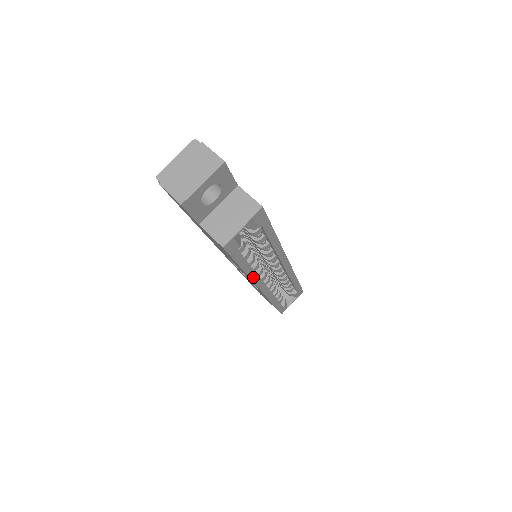
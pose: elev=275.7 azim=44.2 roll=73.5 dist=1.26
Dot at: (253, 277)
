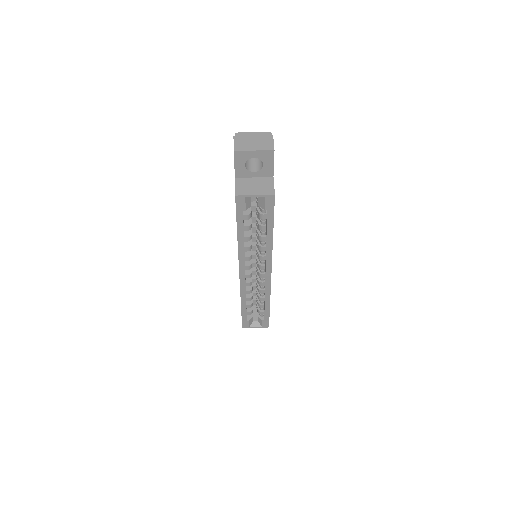
Dot at: (241, 252)
